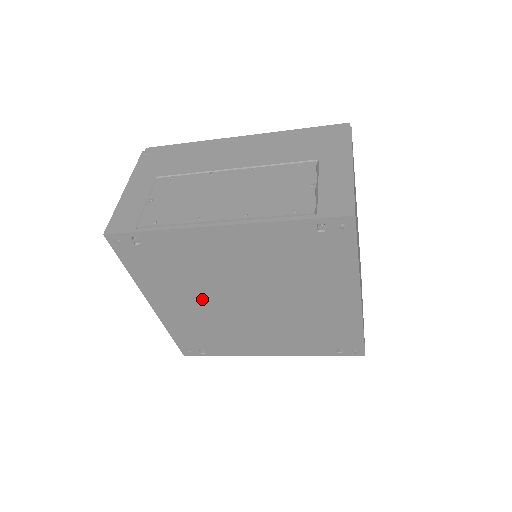
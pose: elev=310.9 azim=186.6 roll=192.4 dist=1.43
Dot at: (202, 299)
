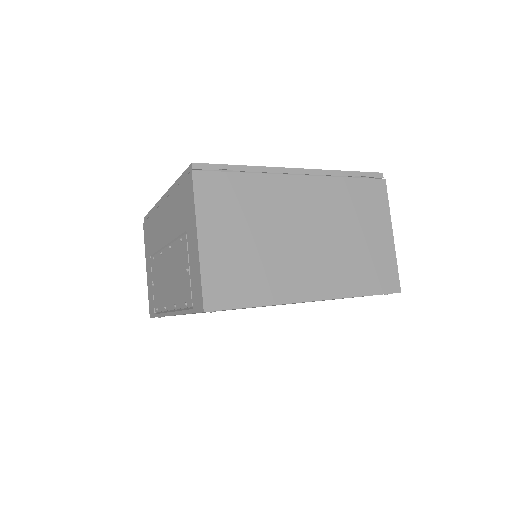
Dot at: occluded
